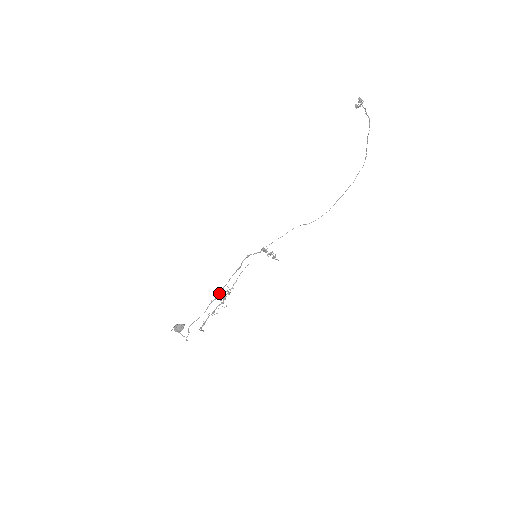
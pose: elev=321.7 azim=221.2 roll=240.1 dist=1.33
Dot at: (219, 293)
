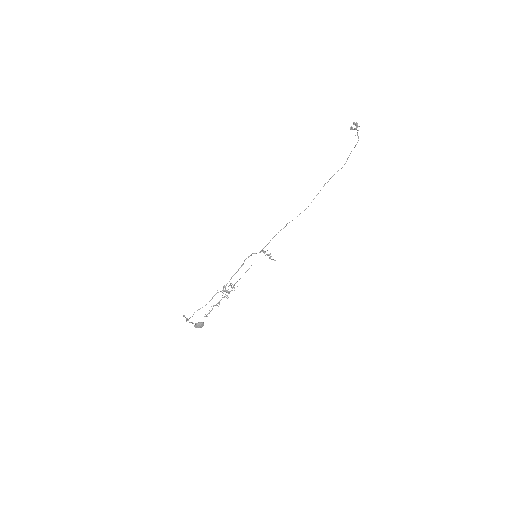
Dot at: (224, 287)
